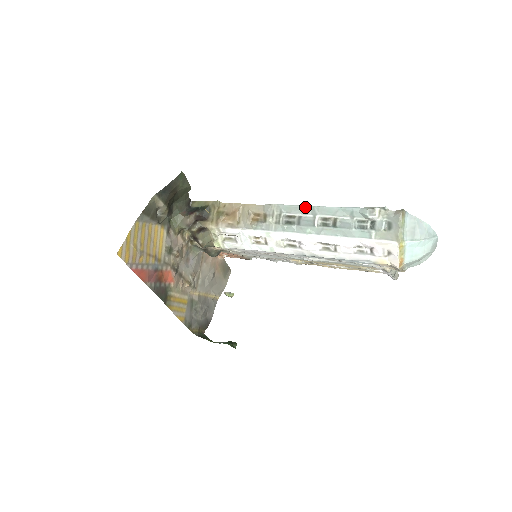
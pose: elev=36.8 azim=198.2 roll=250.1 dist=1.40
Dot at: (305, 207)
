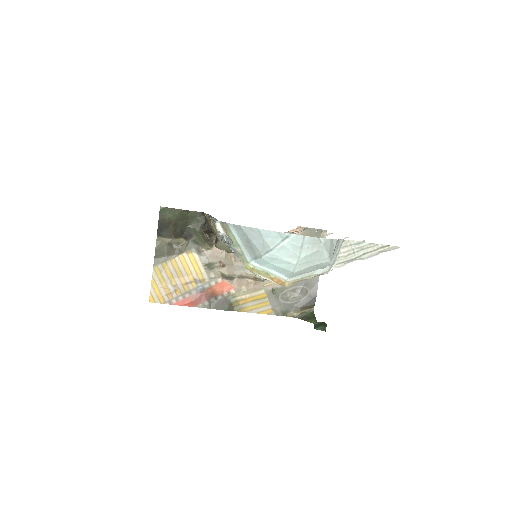
Dot at: (213, 219)
